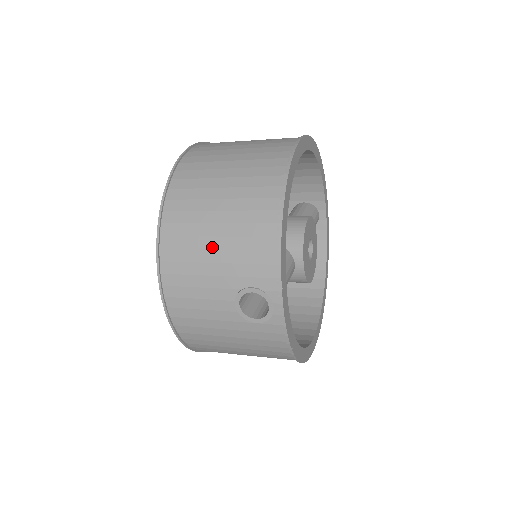
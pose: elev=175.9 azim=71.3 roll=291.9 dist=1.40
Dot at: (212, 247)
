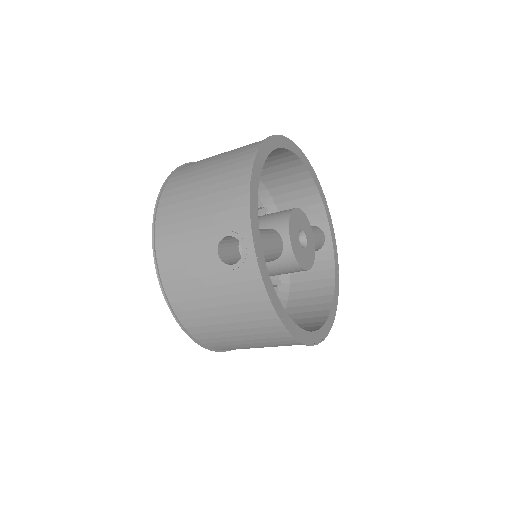
Dot at: (196, 205)
